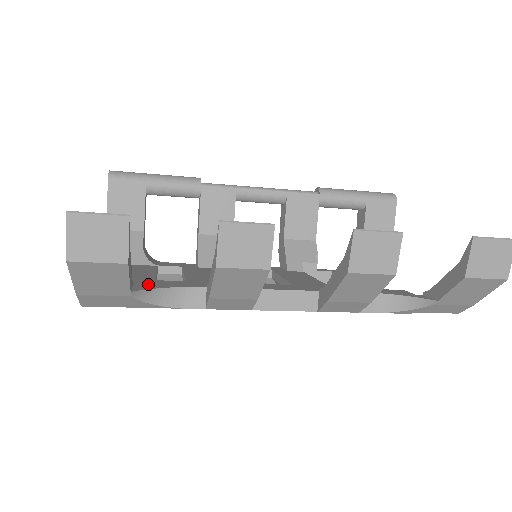
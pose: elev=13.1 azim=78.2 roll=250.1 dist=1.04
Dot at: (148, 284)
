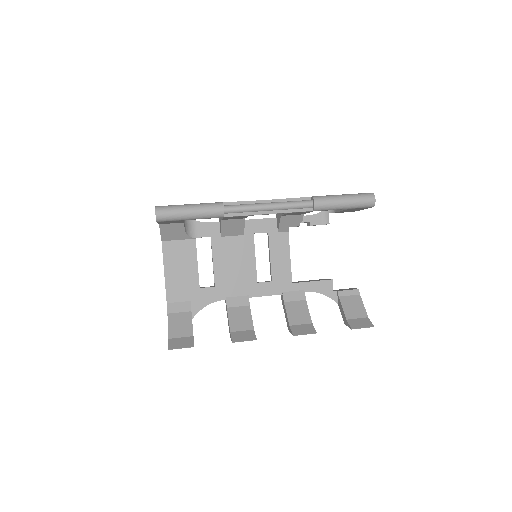
Dot at: (197, 300)
